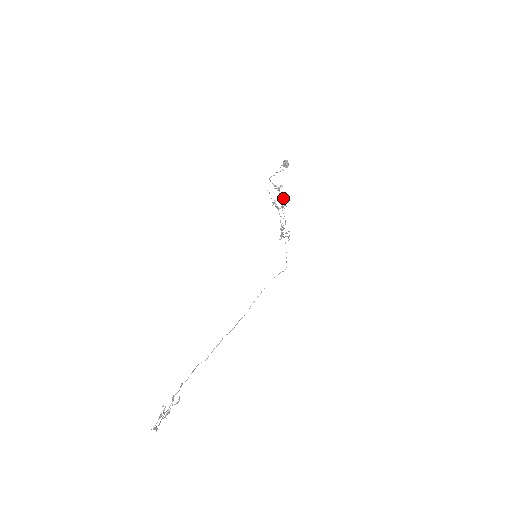
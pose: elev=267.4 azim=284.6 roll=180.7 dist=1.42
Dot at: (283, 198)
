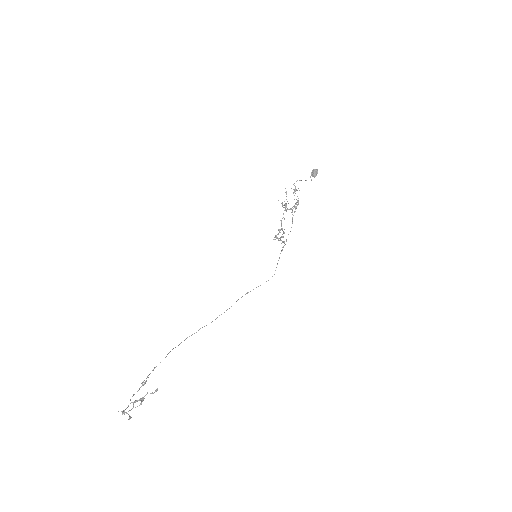
Dot at: (296, 204)
